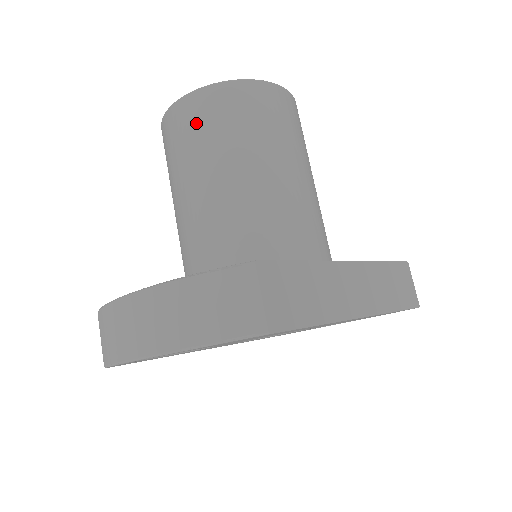
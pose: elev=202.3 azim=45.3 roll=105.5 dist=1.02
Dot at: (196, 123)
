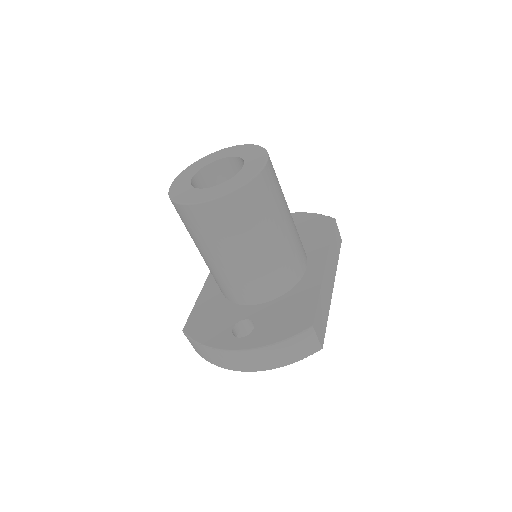
Dot at: (225, 220)
